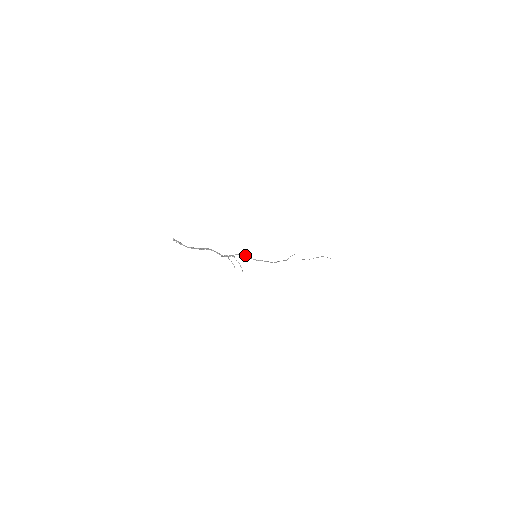
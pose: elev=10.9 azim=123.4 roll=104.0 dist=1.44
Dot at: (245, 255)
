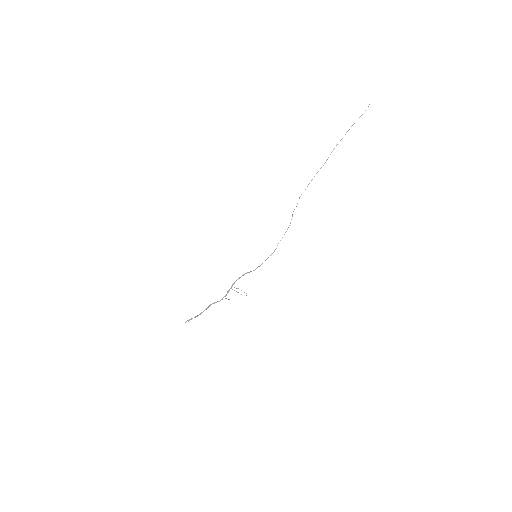
Dot at: (243, 275)
